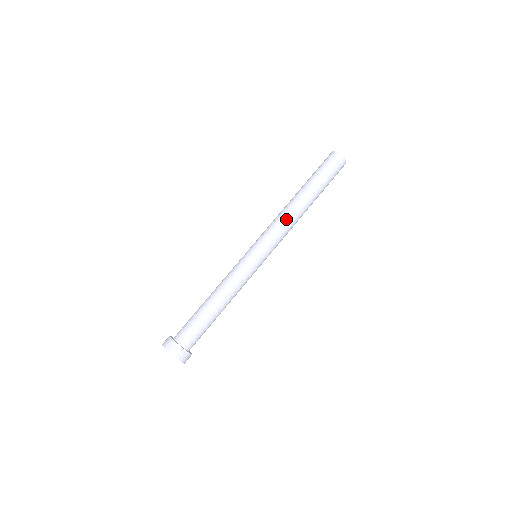
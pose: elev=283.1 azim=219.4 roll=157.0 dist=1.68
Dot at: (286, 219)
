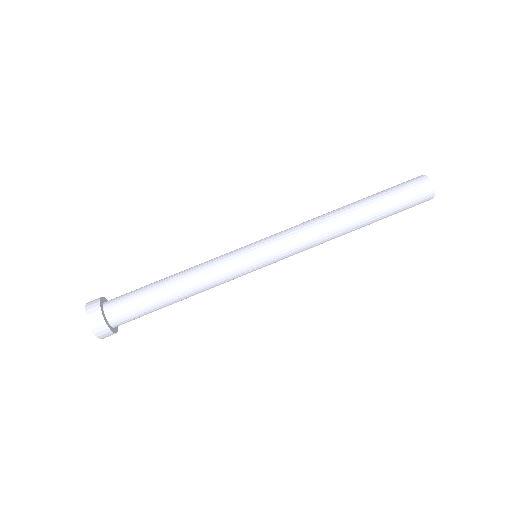
Dot at: (313, 223)
